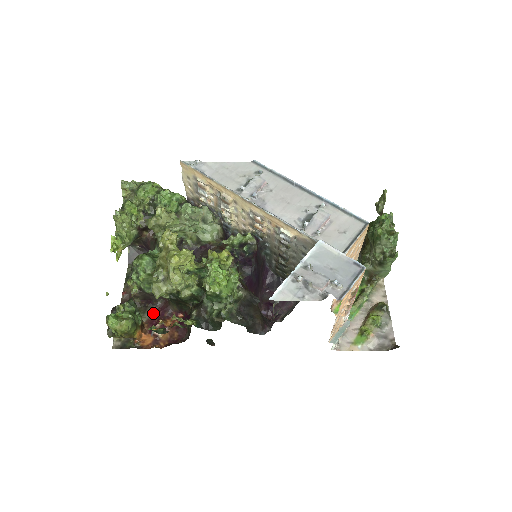
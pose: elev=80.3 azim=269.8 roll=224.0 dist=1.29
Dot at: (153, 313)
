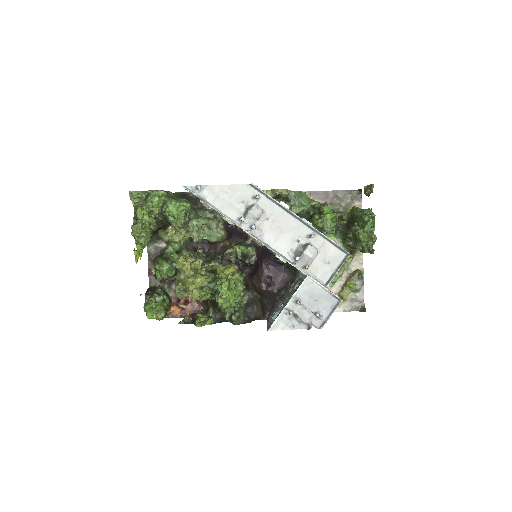
Dot at: occluded
